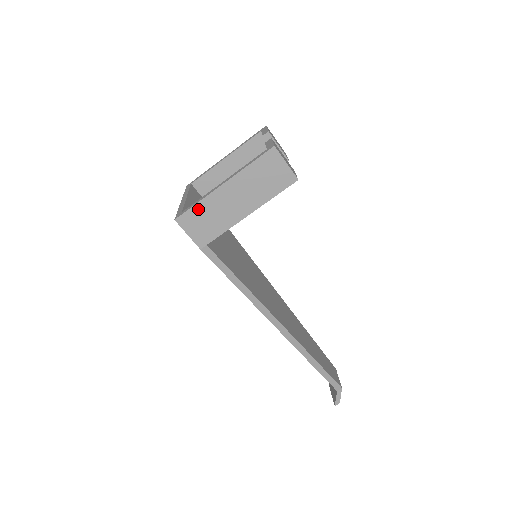
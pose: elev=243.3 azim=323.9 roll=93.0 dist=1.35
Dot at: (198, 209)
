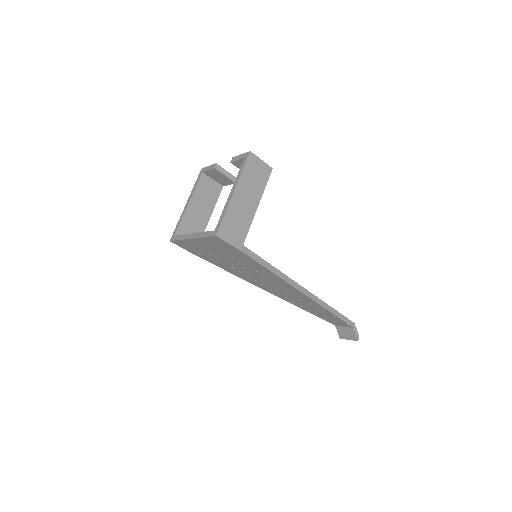
Dot at: (227, 219)
